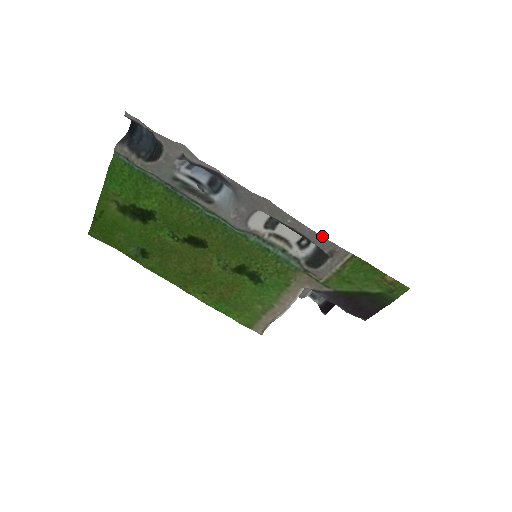
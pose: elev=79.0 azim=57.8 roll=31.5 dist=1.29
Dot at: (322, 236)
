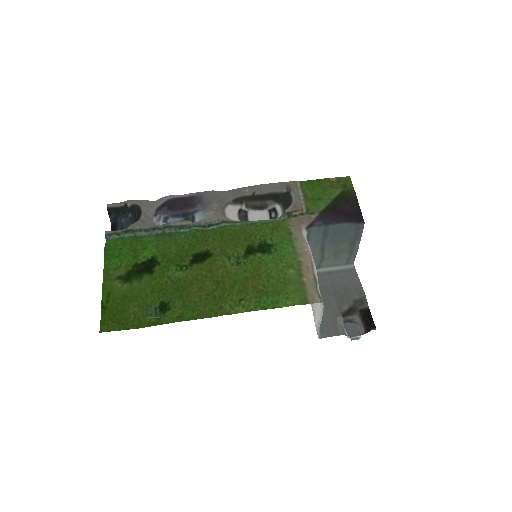
Dot at: (272, 183)
